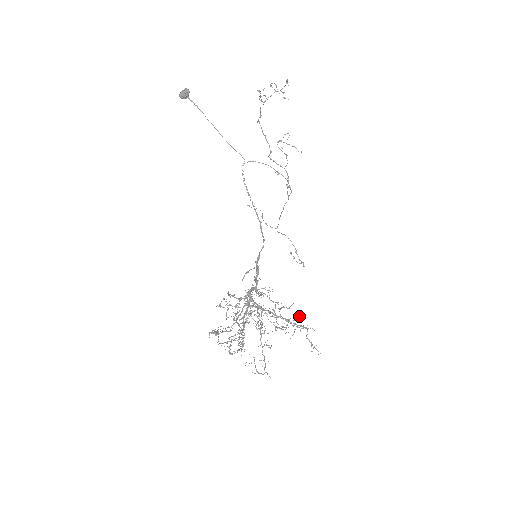
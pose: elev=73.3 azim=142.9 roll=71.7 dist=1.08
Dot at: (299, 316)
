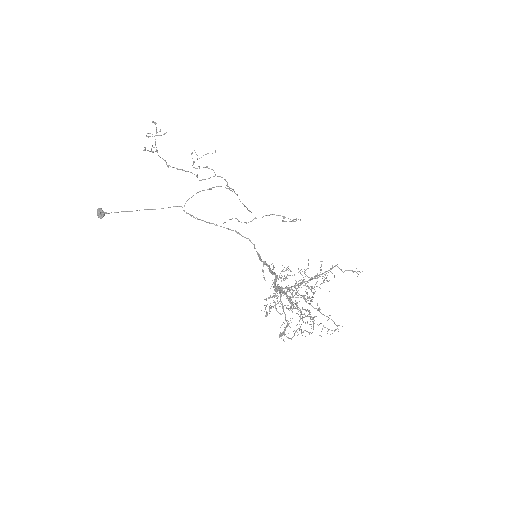
Dot at: (321, 265)
